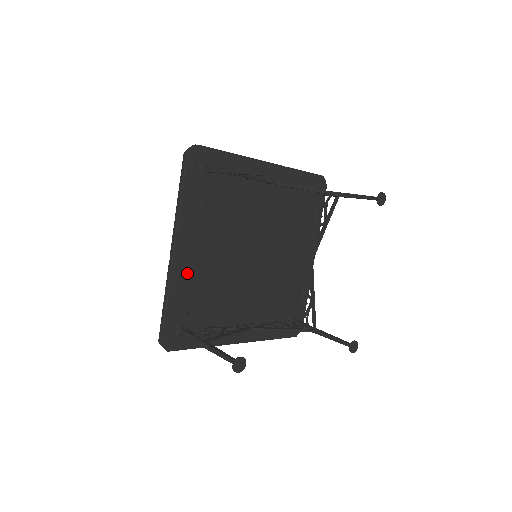
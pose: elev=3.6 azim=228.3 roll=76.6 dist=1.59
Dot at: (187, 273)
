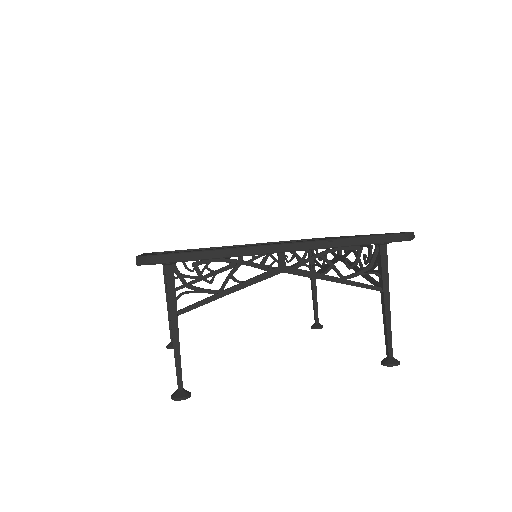
Dot at: occluded
